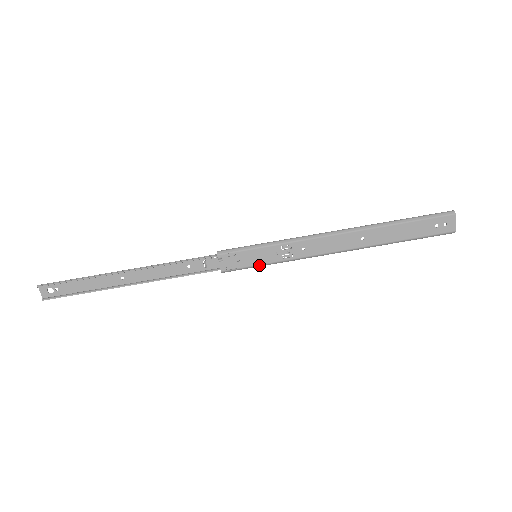
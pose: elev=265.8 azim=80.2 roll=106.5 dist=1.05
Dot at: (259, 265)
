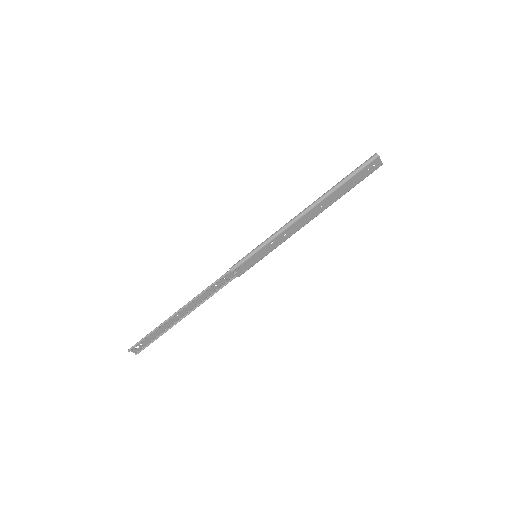
Dot at: occluded
